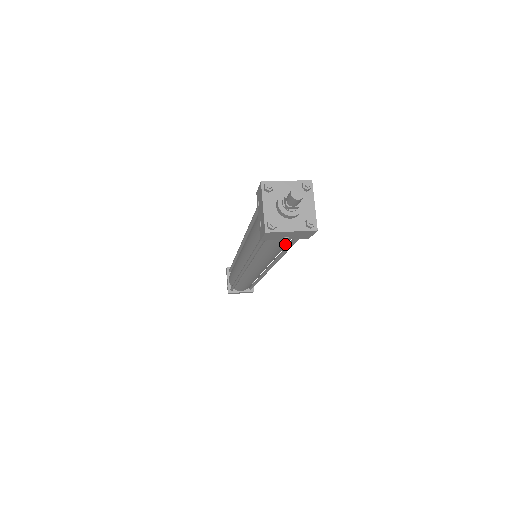
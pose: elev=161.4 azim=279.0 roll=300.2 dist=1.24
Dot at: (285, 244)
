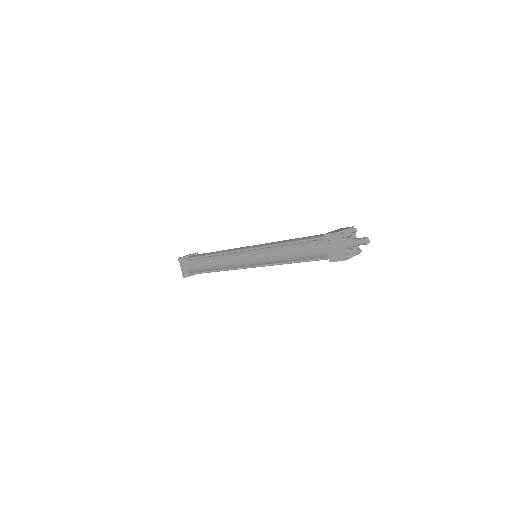
Dot at: occluded
